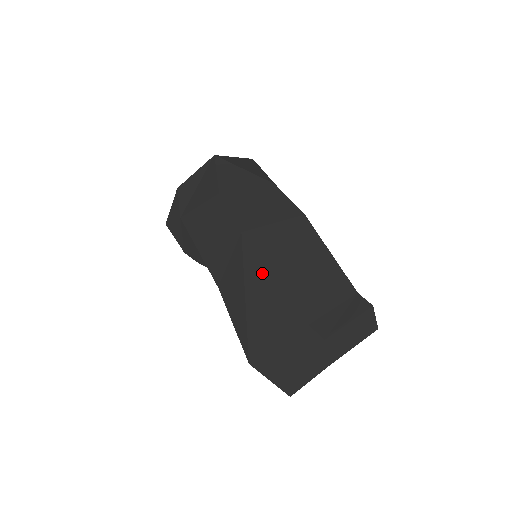
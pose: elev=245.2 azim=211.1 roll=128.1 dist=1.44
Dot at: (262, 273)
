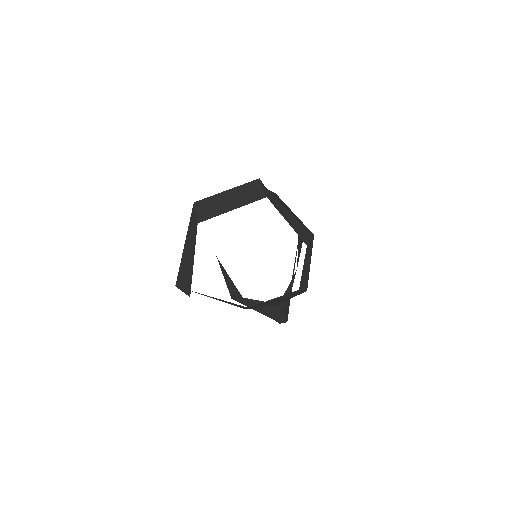
Dot at: occluded
